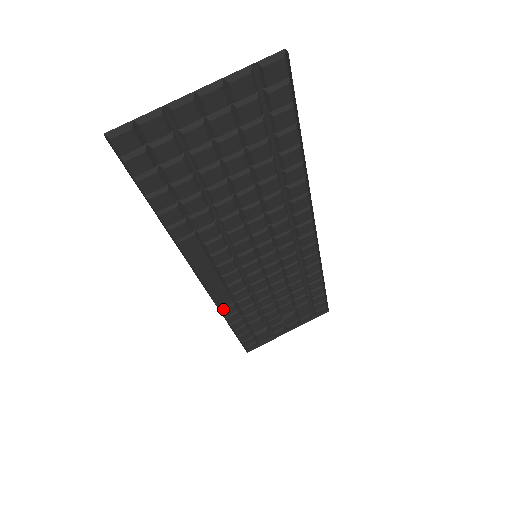
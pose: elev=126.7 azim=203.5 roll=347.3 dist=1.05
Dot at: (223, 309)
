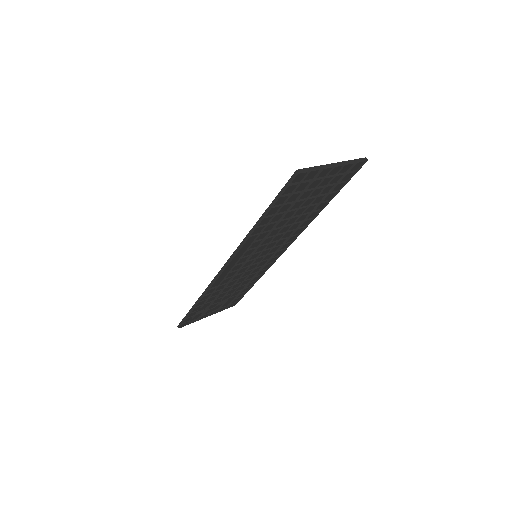
Dot at: (209, 289)
